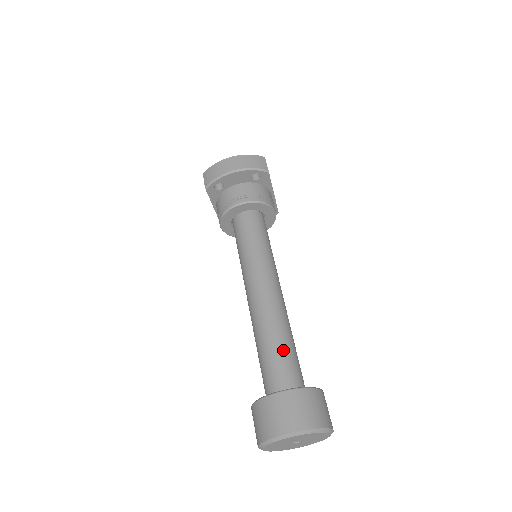
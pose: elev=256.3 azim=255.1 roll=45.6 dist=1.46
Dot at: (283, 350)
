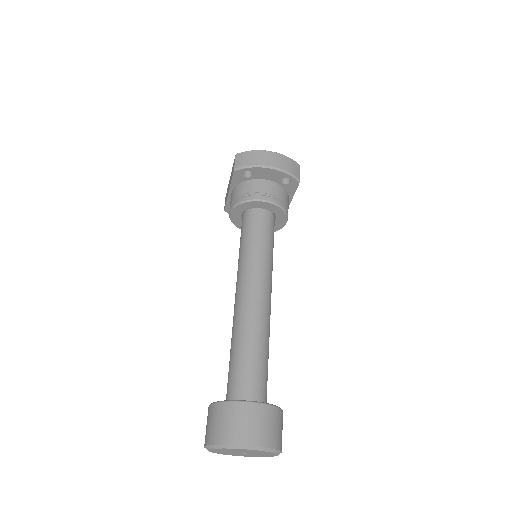
Dot at: (260, 360)
